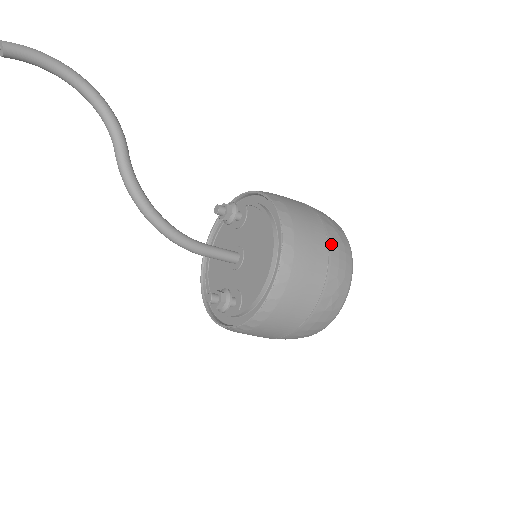
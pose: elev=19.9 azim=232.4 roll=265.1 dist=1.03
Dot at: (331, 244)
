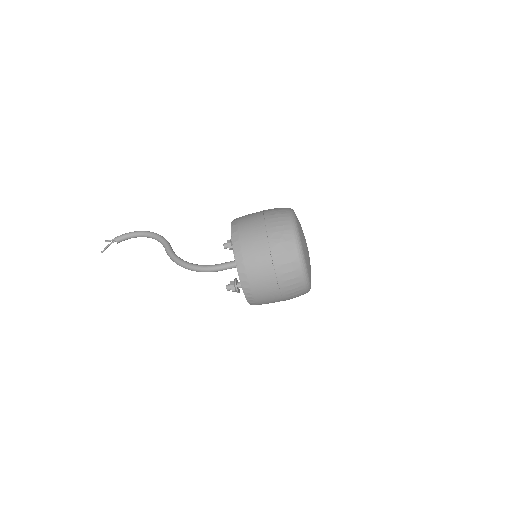
Dot at: (267, 218)
